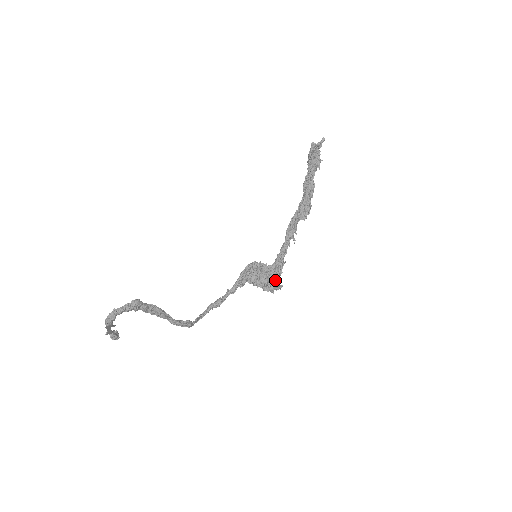
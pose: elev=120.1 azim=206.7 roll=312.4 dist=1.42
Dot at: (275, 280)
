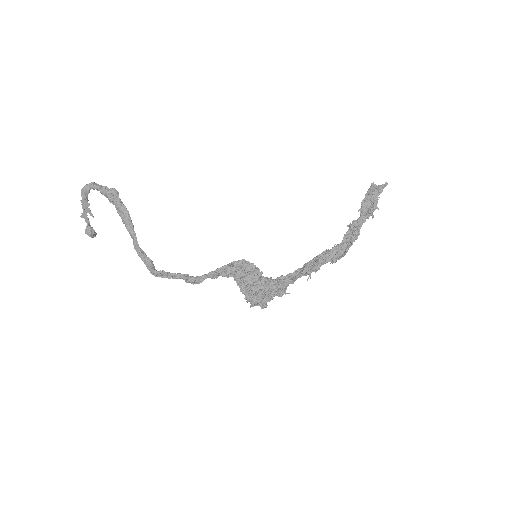
Dot at: (261, 293)
